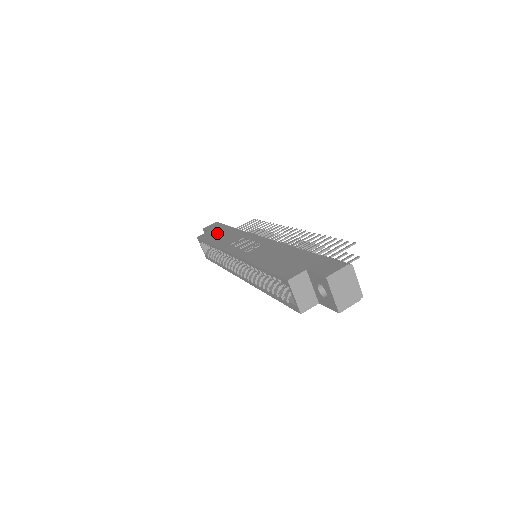
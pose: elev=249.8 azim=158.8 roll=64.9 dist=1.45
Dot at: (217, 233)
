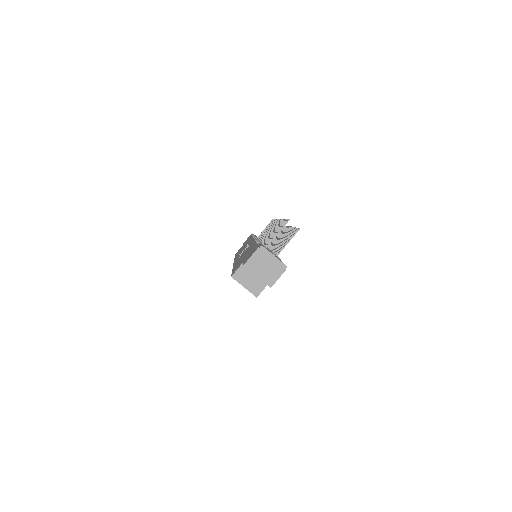
Dot at: occluded
